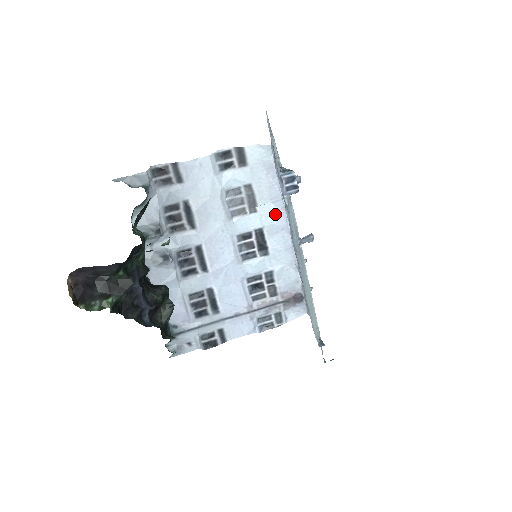
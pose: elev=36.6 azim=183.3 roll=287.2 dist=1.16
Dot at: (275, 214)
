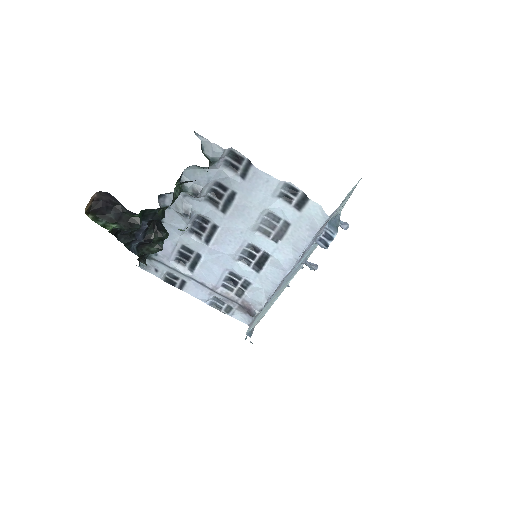
Dot at: (287, 257)
